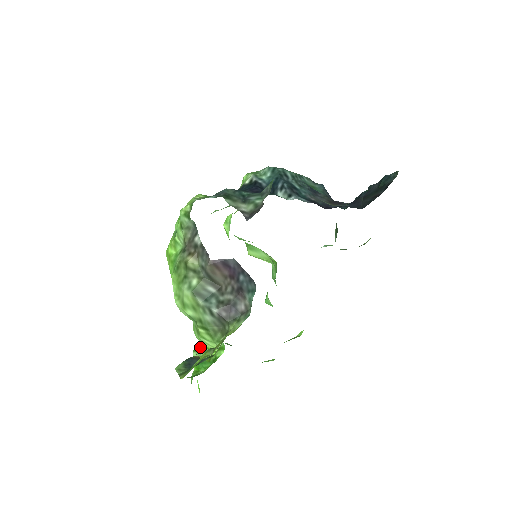
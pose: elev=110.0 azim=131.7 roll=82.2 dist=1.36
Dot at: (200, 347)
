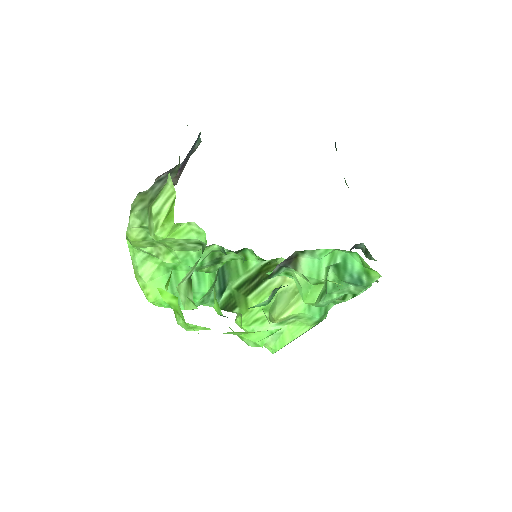
Dot at: occluded
